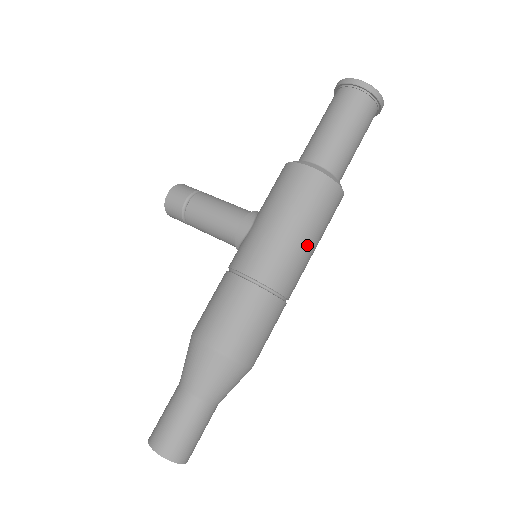
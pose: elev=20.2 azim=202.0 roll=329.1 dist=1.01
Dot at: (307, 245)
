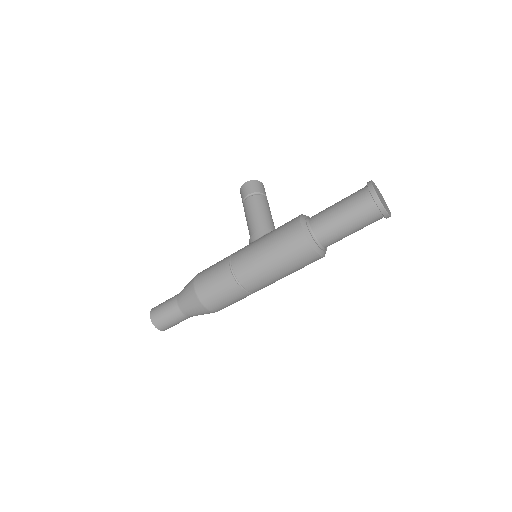
Dot at: (274, 272)
